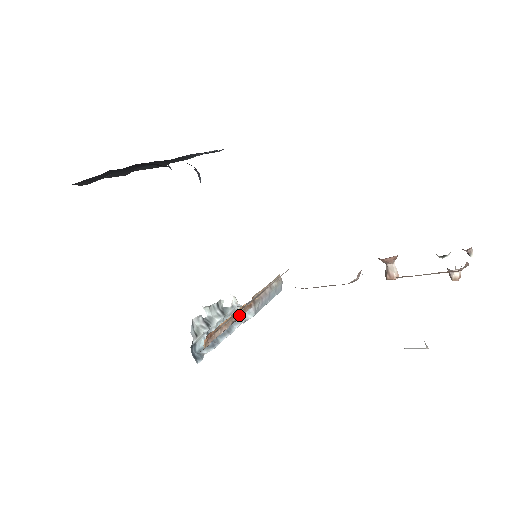
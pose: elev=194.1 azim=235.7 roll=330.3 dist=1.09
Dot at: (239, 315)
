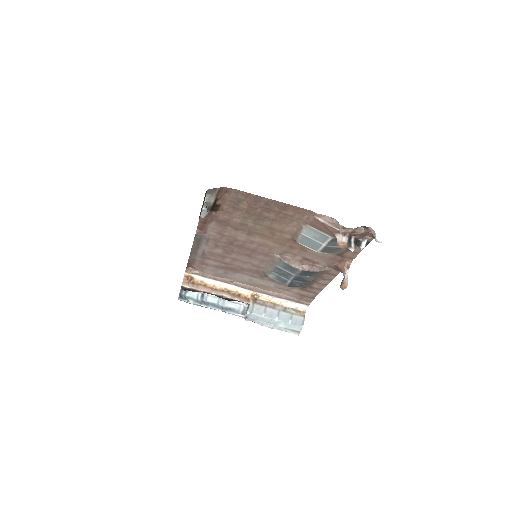
Dot at: (231, 296)
